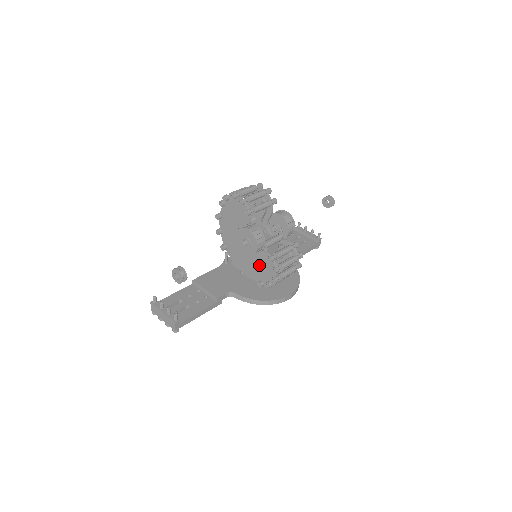
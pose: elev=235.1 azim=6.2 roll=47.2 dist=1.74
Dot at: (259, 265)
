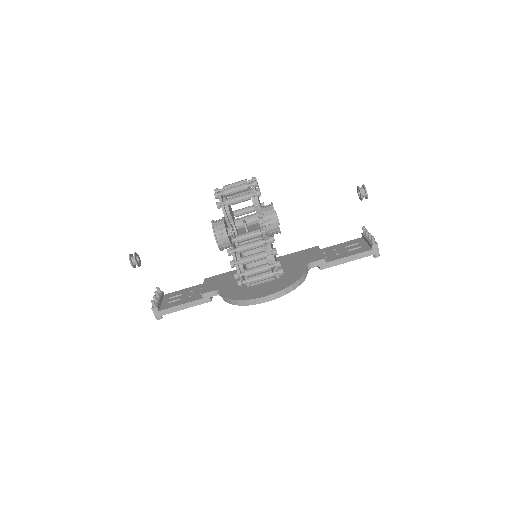
Dot at: occluded
